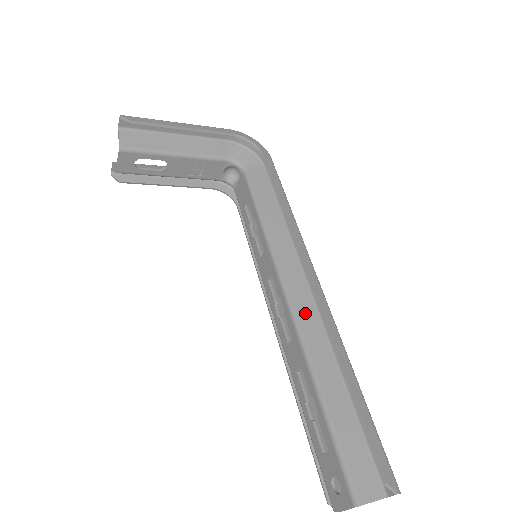
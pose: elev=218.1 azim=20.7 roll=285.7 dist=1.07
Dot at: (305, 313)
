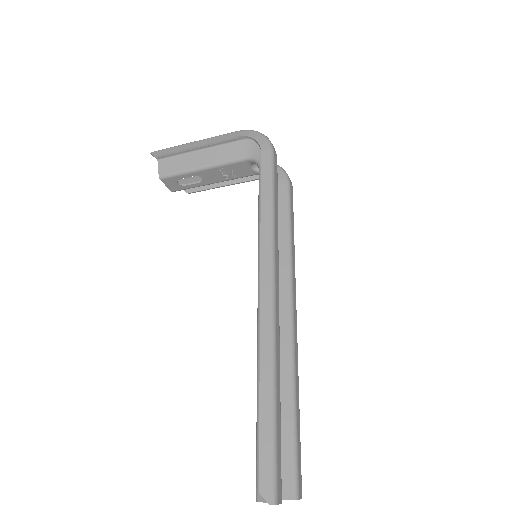
Dot at: occluded
